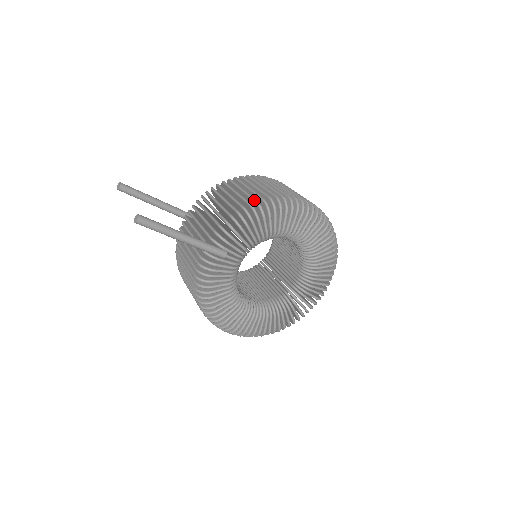
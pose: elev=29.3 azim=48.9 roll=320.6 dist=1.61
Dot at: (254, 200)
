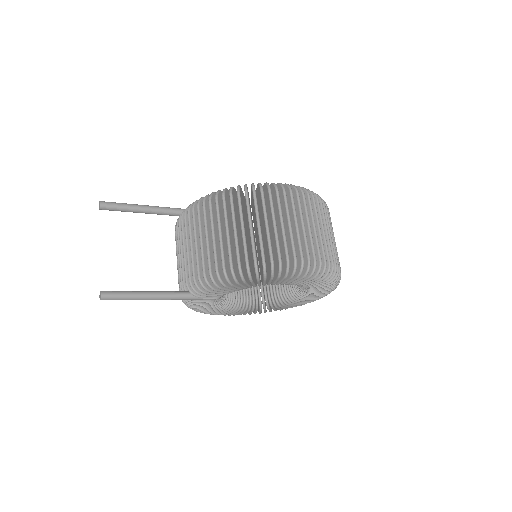
Dot at: (229, 264)
